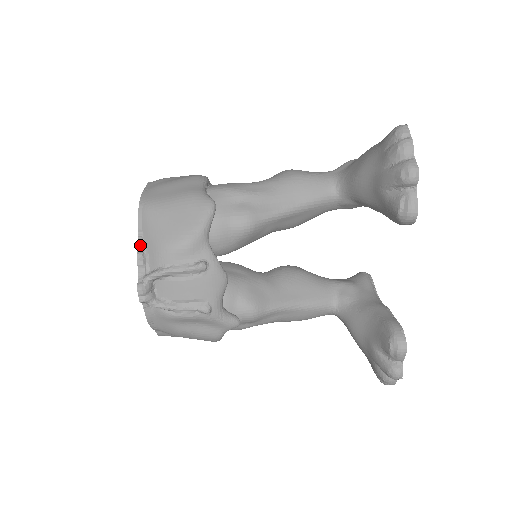
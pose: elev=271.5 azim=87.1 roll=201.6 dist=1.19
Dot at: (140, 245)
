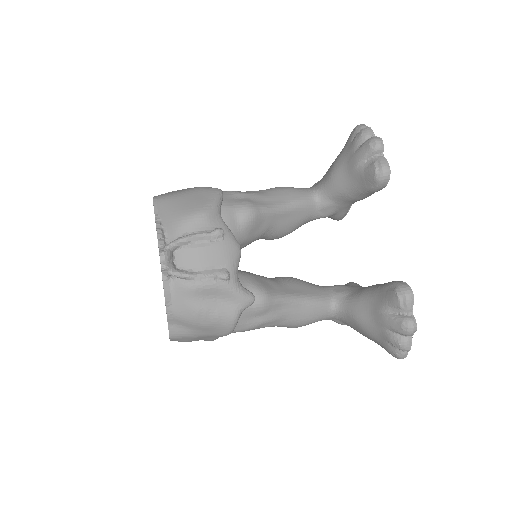
Dot at: (158, 223)
